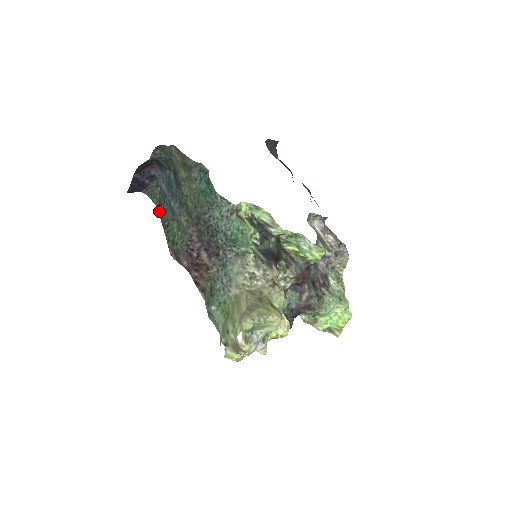
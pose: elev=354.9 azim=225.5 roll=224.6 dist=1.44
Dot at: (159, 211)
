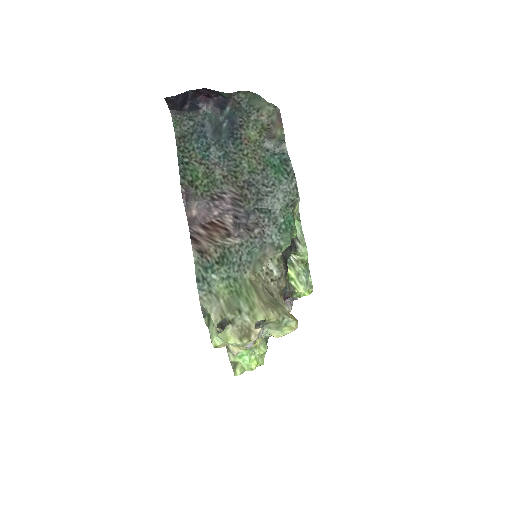
Dot at: (179, 142)
